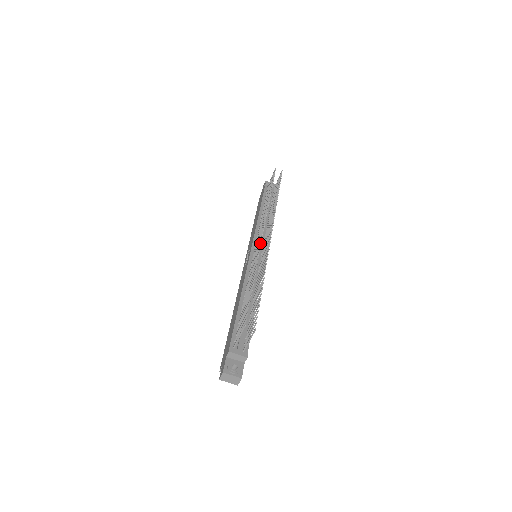
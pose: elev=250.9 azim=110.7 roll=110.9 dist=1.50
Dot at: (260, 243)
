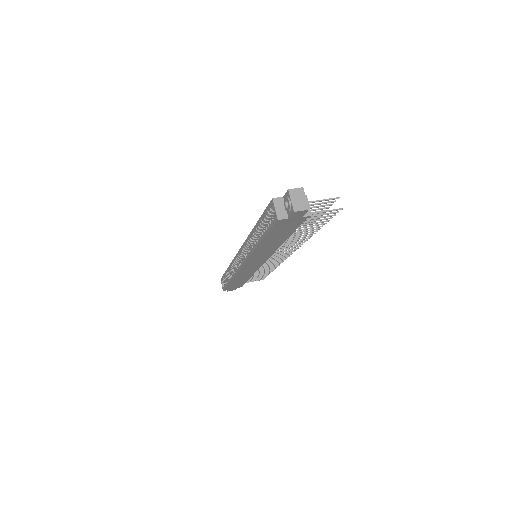
Dot at: occluded
